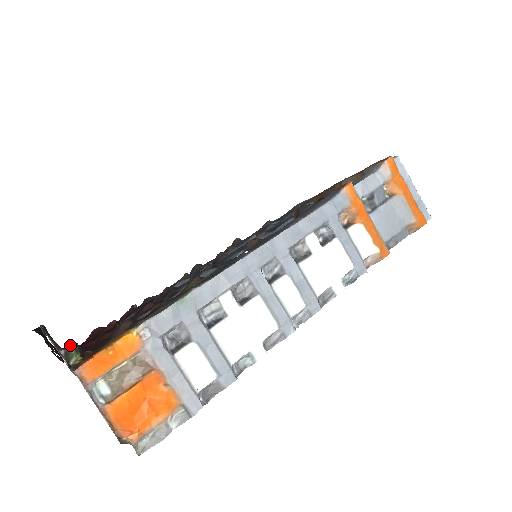
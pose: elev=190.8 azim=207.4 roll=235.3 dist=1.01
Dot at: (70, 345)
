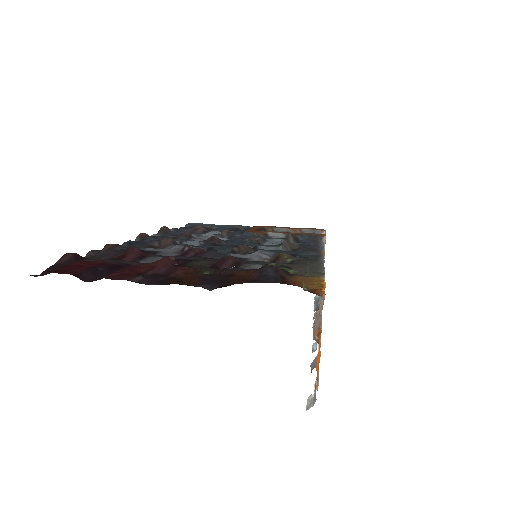
Dot at: occluded
